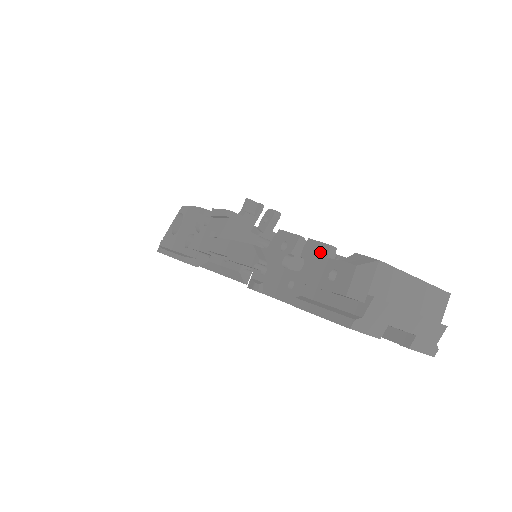
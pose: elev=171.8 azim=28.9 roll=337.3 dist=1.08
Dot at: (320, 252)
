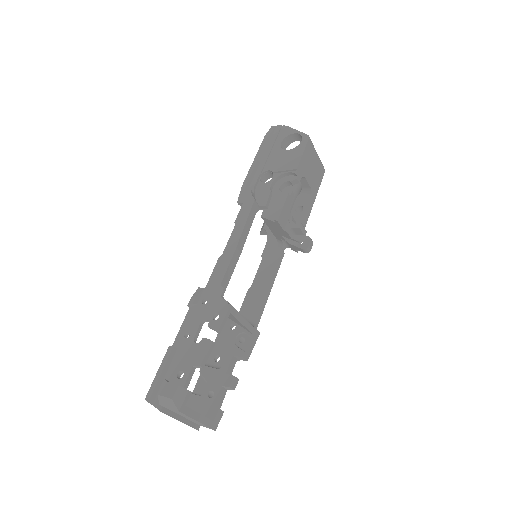
Dot at: (198, 358)
